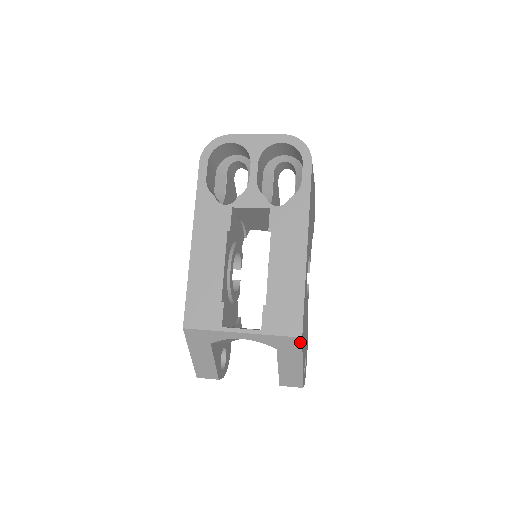
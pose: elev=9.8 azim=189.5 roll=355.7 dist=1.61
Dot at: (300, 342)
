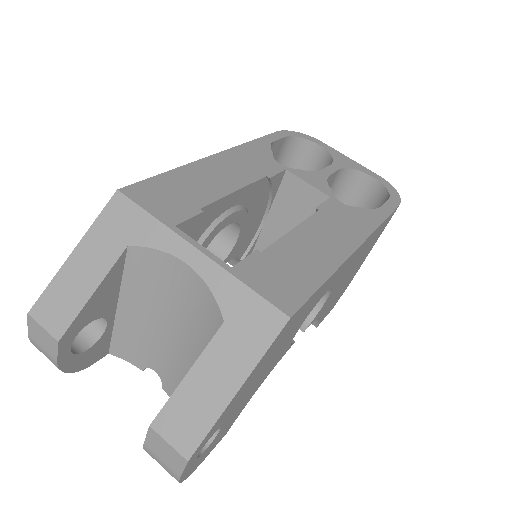
Dot at: (278, 327)
